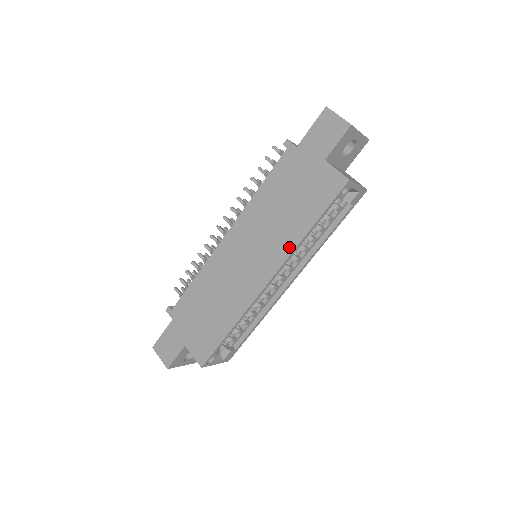
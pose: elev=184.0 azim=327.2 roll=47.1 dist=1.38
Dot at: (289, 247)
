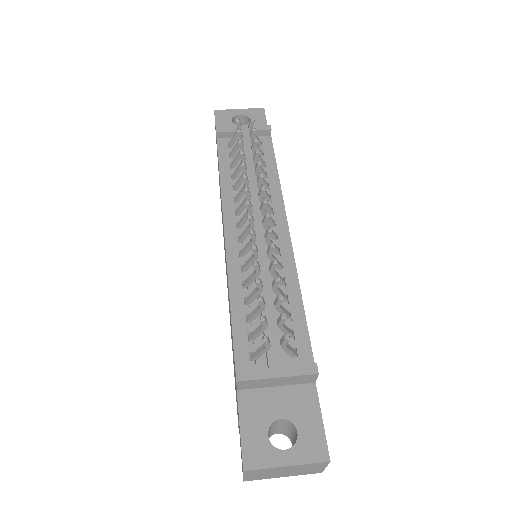
Dot at: occluded
